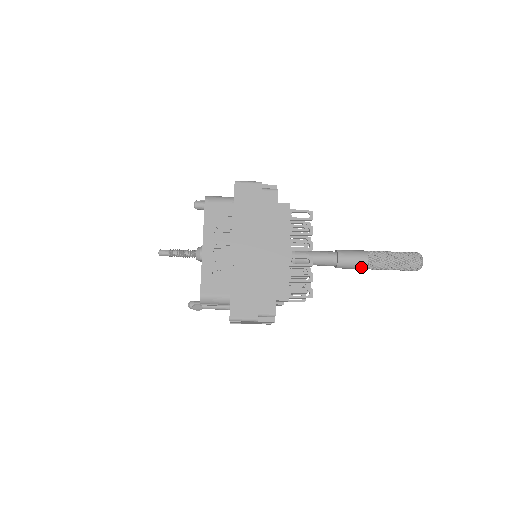
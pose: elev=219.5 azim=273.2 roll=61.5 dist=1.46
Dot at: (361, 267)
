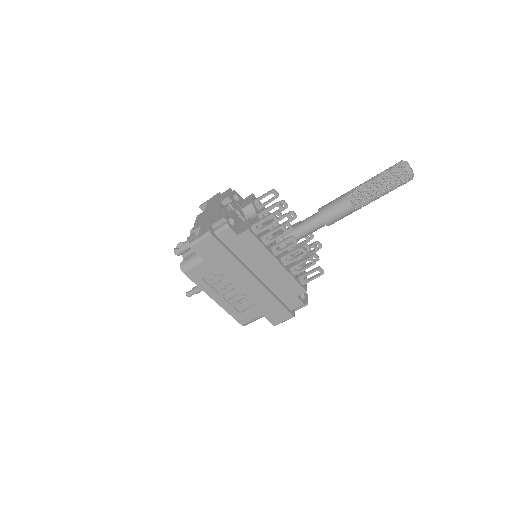
Dot at: (351, 213)
